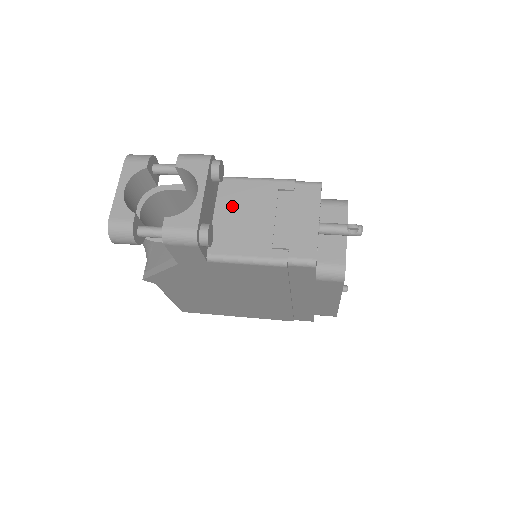
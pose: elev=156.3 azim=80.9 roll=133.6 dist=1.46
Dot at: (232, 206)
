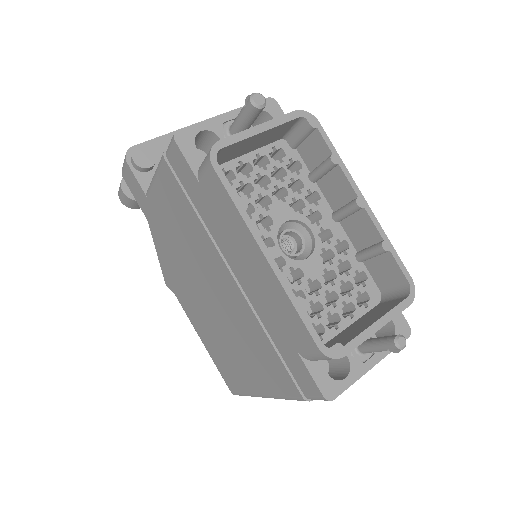
Dot at: occluded
